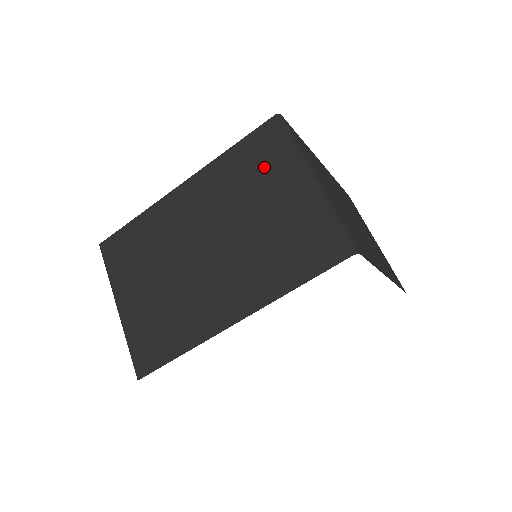
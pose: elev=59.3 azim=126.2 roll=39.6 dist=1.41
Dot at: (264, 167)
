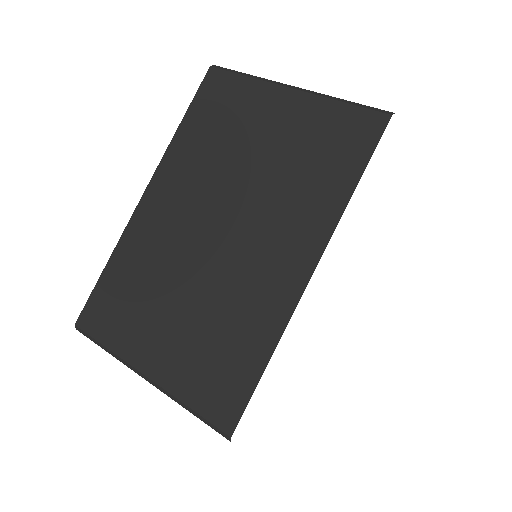
Dot at: (231, 114)
